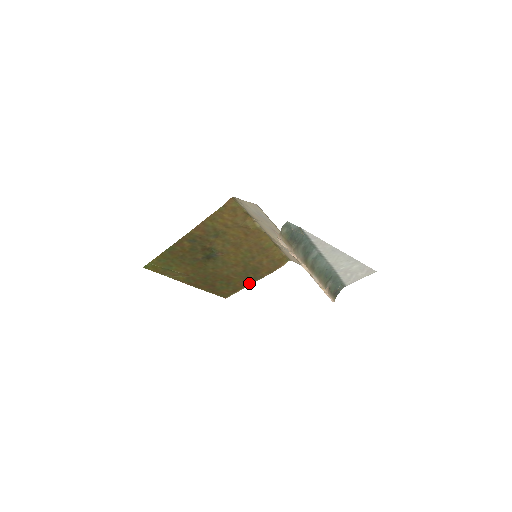
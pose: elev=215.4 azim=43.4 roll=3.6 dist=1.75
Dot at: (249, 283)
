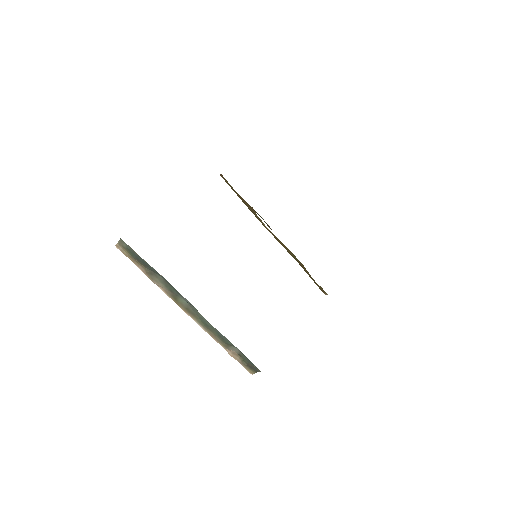
Dot at: occluded
